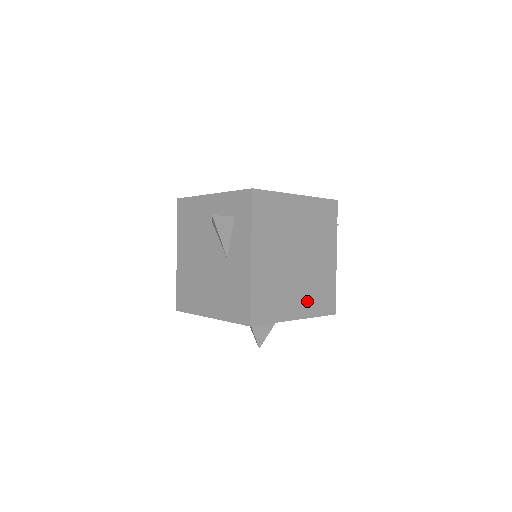
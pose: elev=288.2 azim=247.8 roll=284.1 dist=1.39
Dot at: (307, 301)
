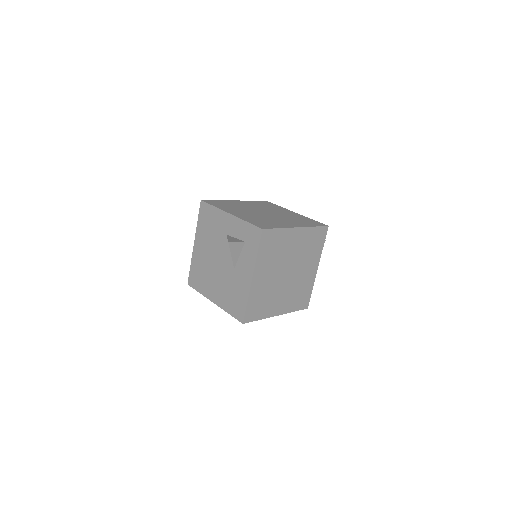
Dot at: (288, 302)
